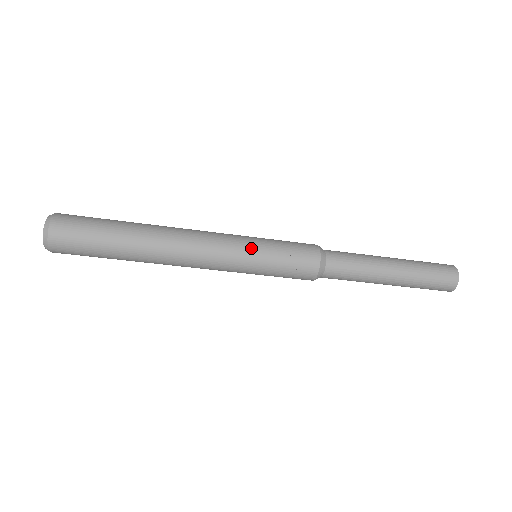
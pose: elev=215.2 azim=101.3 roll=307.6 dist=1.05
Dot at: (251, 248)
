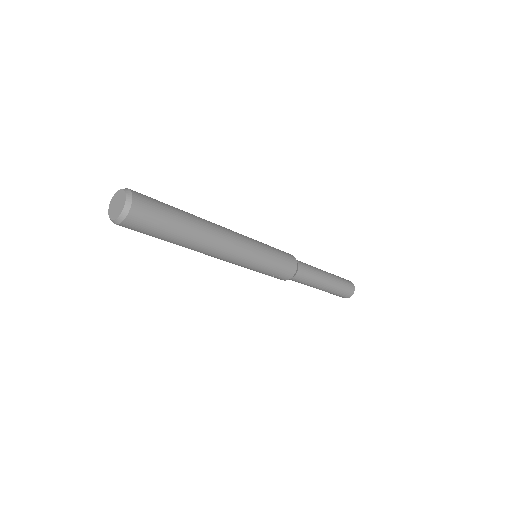
Dot at: (256, 265)
